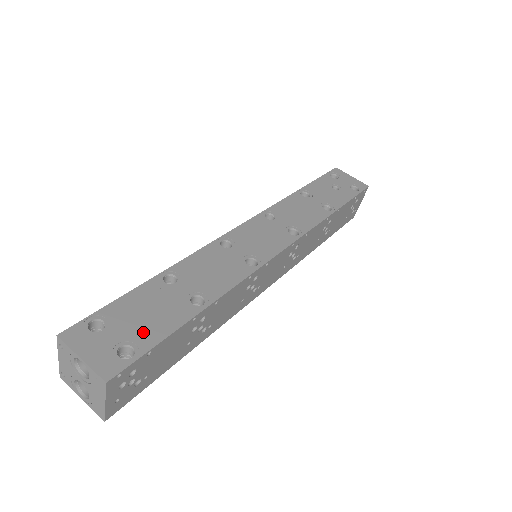
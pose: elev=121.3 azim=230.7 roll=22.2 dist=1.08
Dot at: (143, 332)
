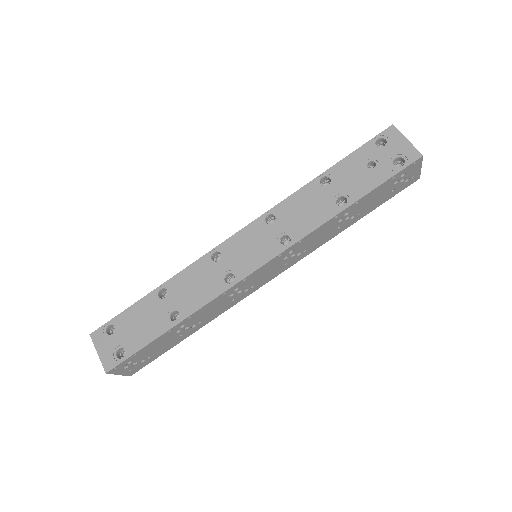
Dot at: (133, 339)
